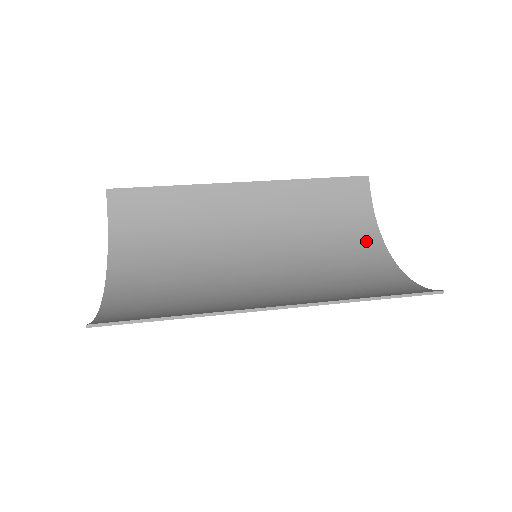
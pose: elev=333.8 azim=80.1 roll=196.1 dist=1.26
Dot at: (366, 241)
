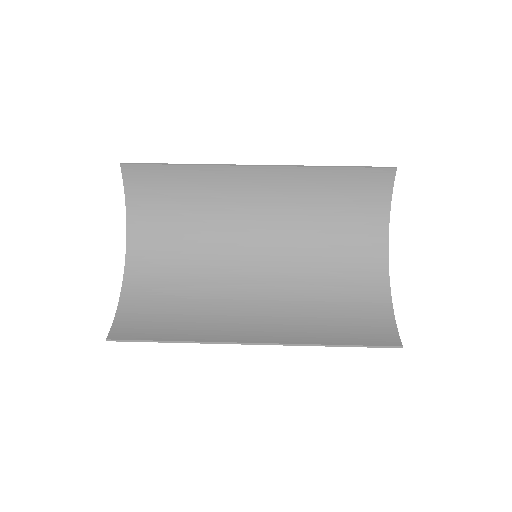
Dot at: (370, 240)
